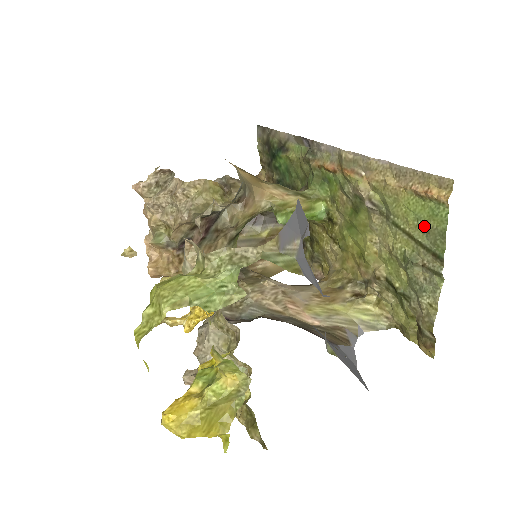
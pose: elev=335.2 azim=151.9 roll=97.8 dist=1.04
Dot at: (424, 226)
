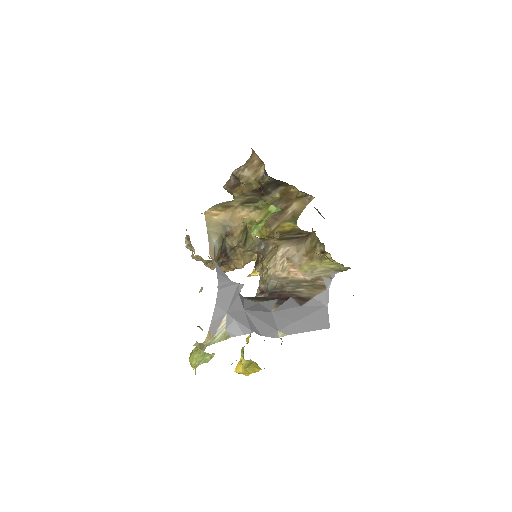
Dot at: occluded
